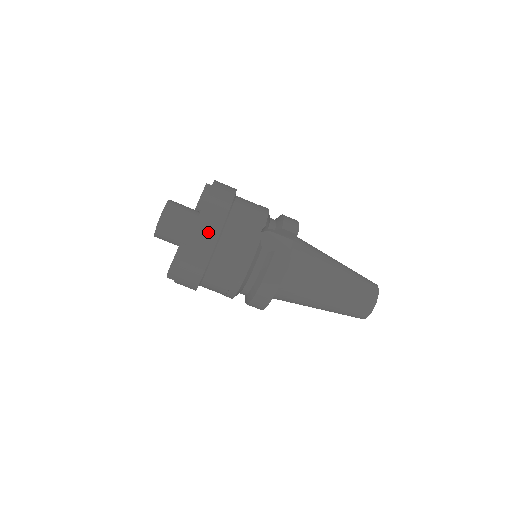
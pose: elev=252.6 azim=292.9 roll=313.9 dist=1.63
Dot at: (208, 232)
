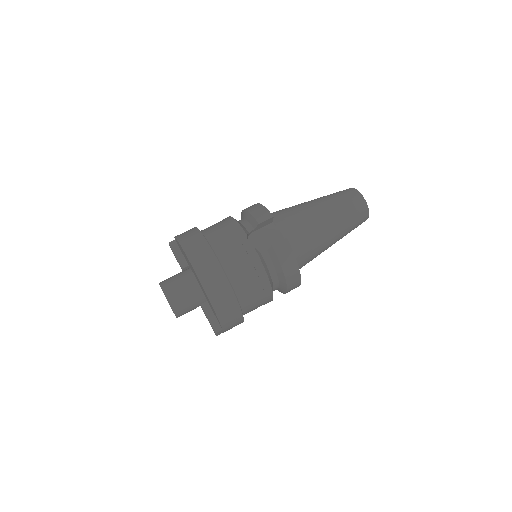
Dot at: (217, 283)
